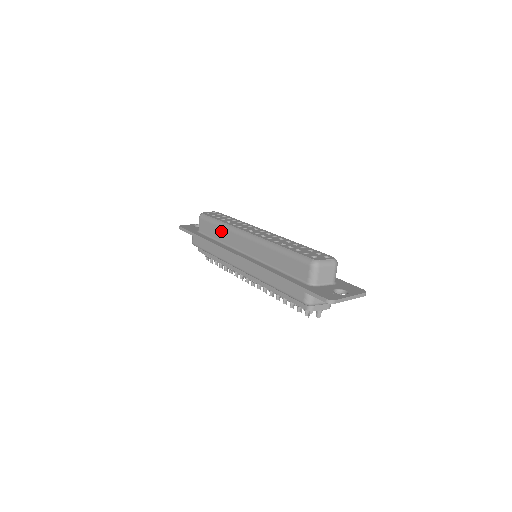
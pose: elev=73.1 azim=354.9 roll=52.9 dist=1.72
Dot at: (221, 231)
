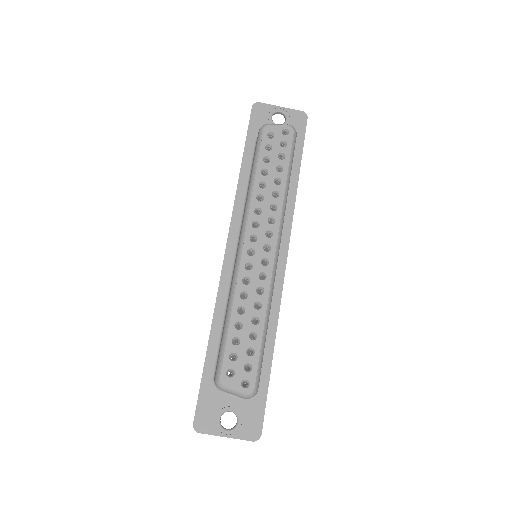
Dot at: (248, 188)
